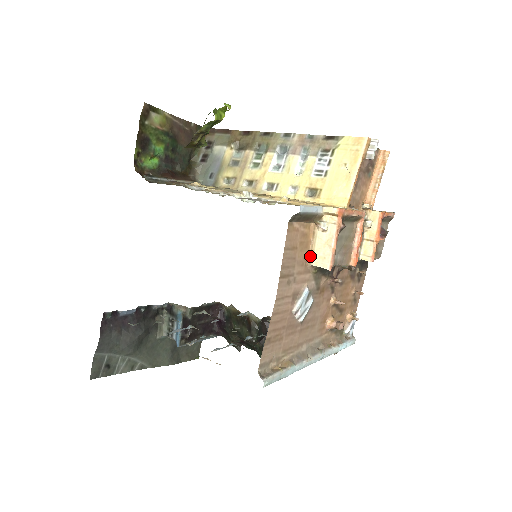
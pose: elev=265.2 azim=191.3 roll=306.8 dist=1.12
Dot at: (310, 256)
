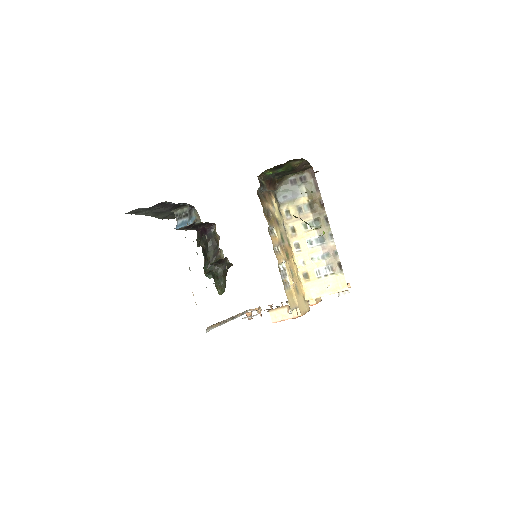
Dot at: (273, 310)
